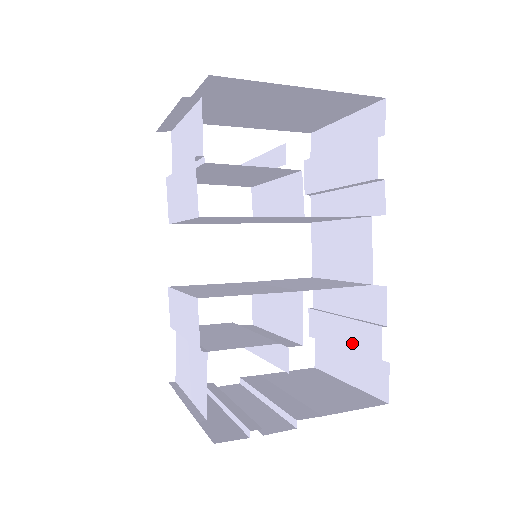
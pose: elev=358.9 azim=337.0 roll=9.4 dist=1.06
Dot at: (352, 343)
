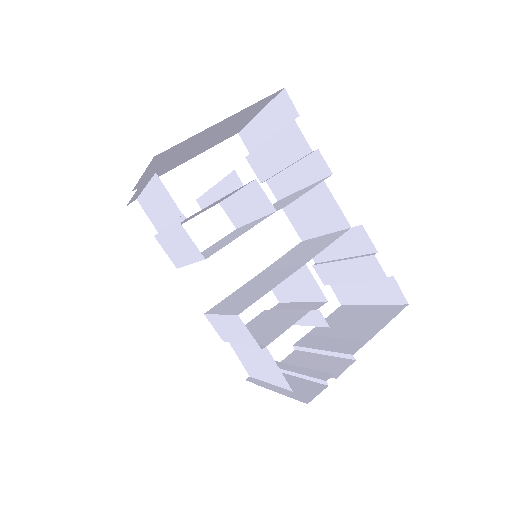
Dot at: (359, 276)
